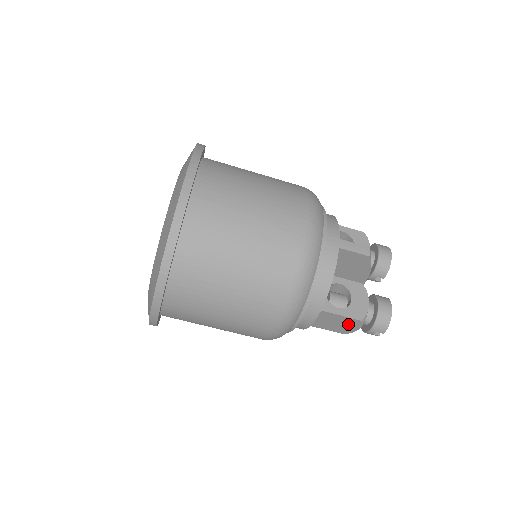
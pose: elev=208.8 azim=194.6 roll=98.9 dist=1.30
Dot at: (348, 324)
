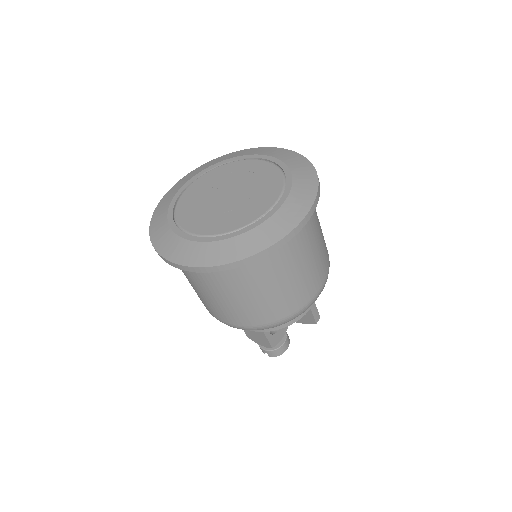
Dot at: (261, 341)
